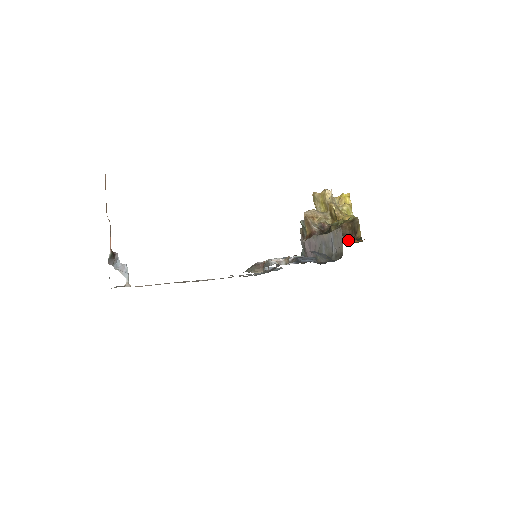
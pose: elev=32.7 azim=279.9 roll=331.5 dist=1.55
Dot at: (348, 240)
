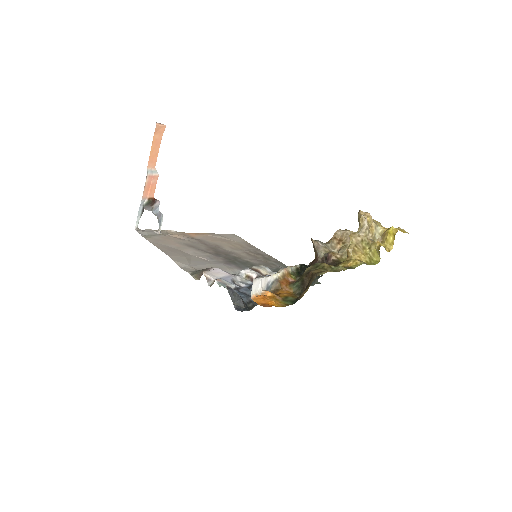
Dot at: (301, 293)
